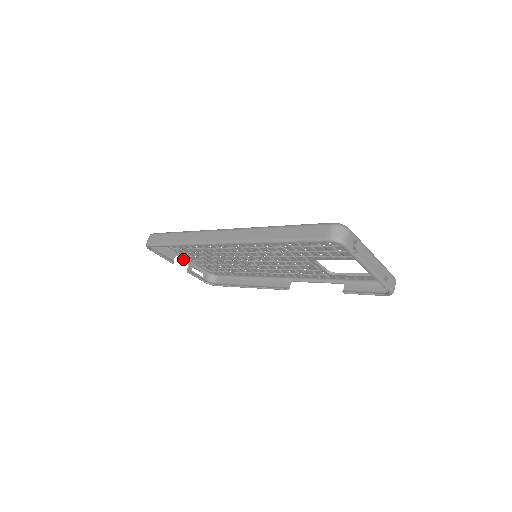
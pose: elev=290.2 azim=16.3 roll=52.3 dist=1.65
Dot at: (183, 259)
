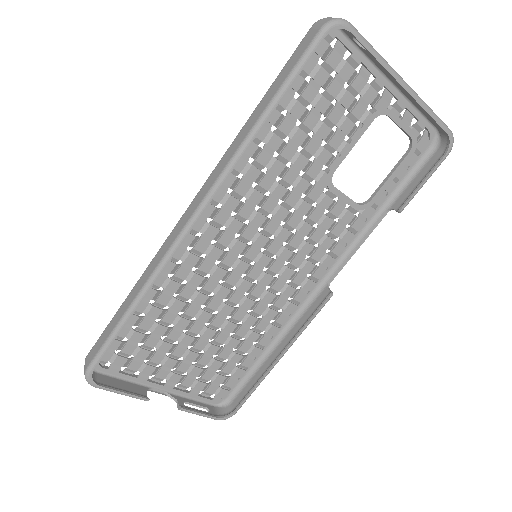
Dot at: occluded
